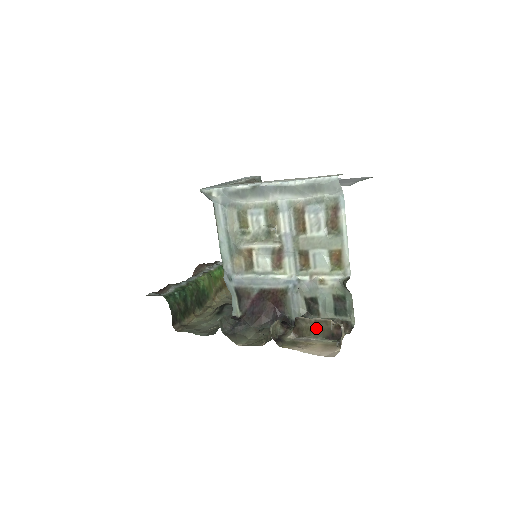
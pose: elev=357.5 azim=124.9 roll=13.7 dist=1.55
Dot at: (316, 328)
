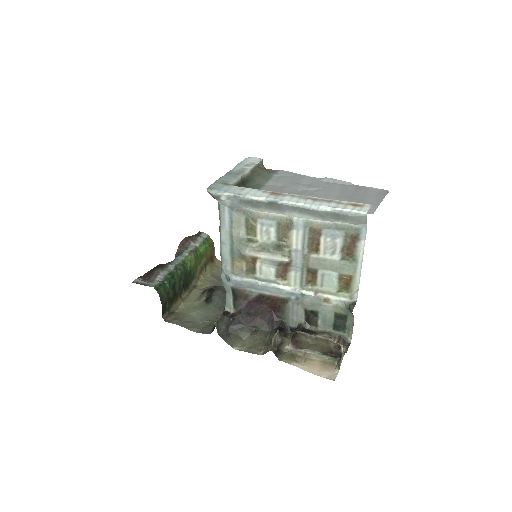
Dot at: (316, 344)
